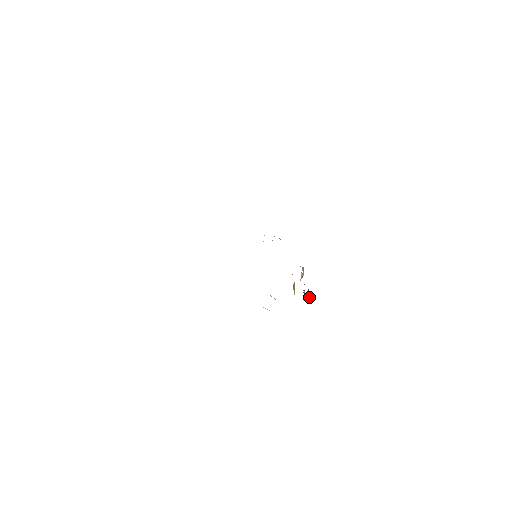
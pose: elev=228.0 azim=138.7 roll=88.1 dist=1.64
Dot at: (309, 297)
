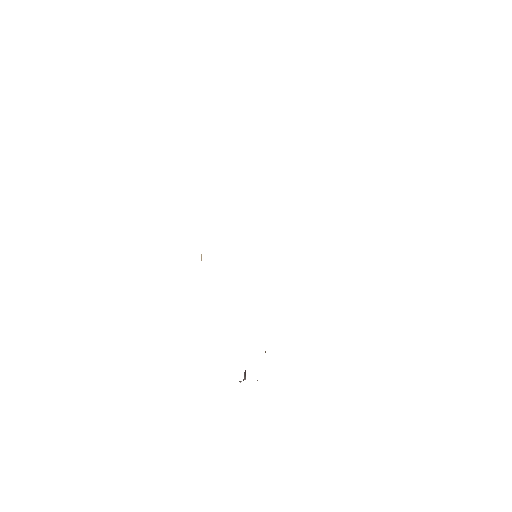
Dot at: (244, 379)
